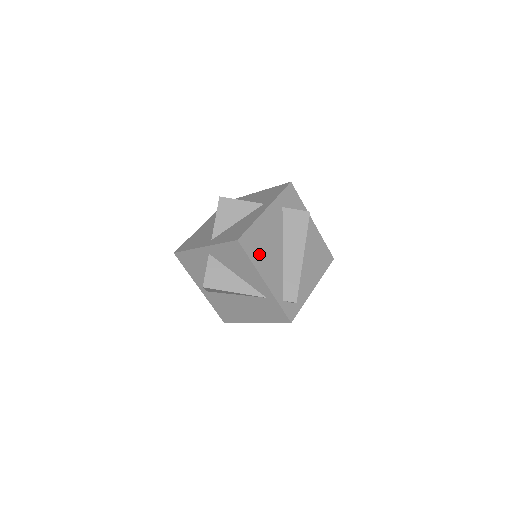
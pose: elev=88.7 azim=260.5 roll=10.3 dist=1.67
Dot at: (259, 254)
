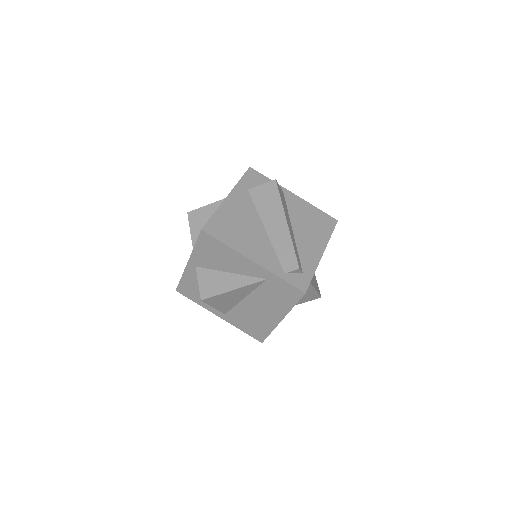
Dot at: (234, 237)
